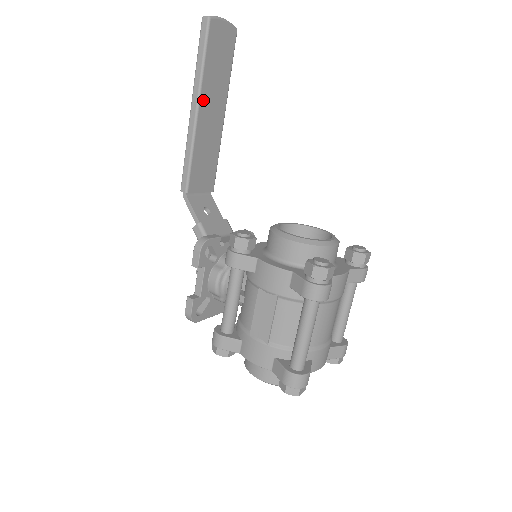
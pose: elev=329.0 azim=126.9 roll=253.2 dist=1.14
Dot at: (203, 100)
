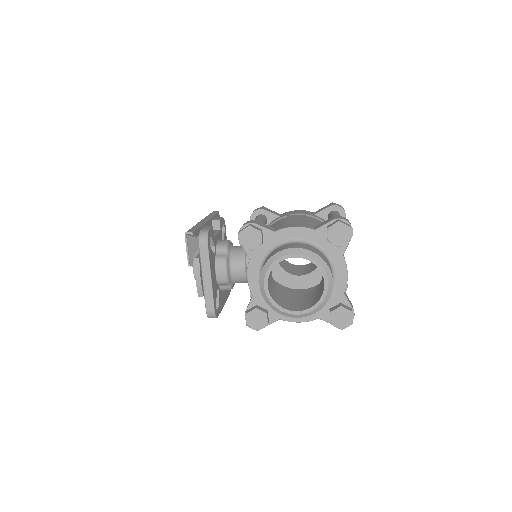
Dot at: (209, 223)
